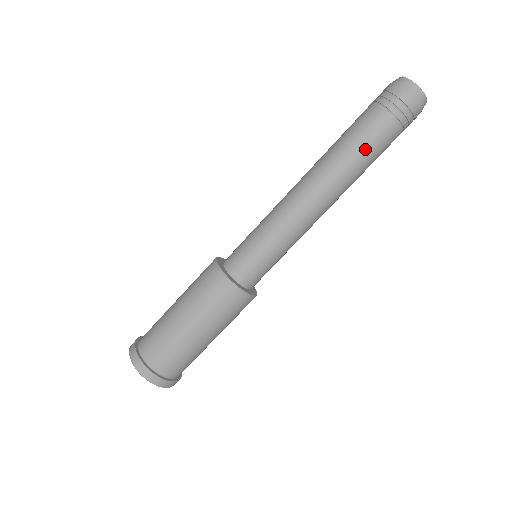
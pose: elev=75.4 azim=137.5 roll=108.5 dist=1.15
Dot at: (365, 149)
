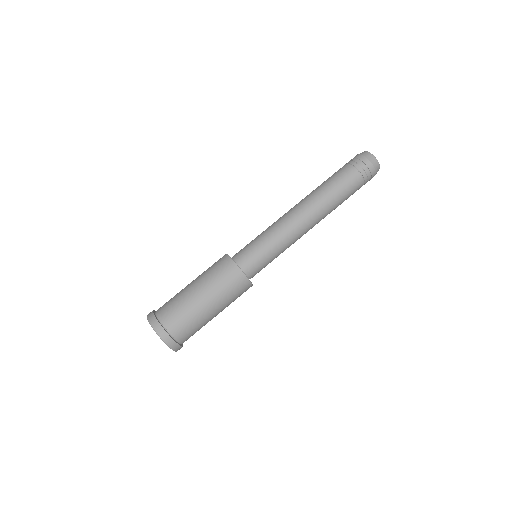
Dot at: (344, 198)
